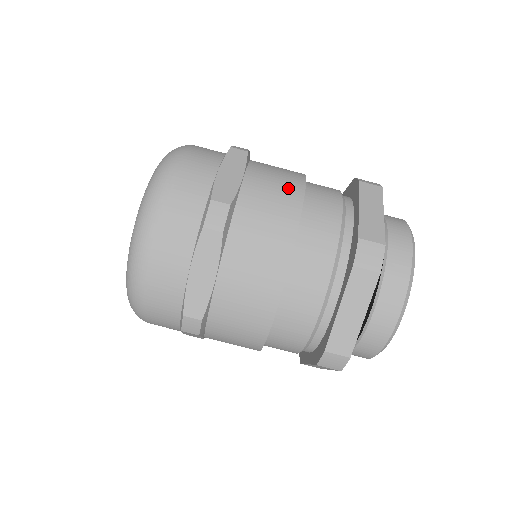
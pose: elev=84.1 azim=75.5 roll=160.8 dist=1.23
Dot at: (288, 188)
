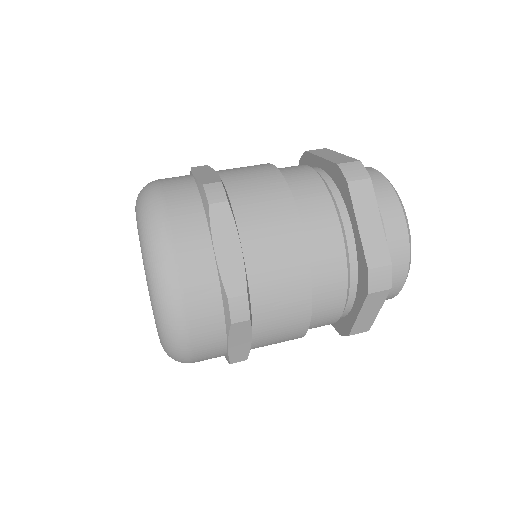
Dot at: occluded
